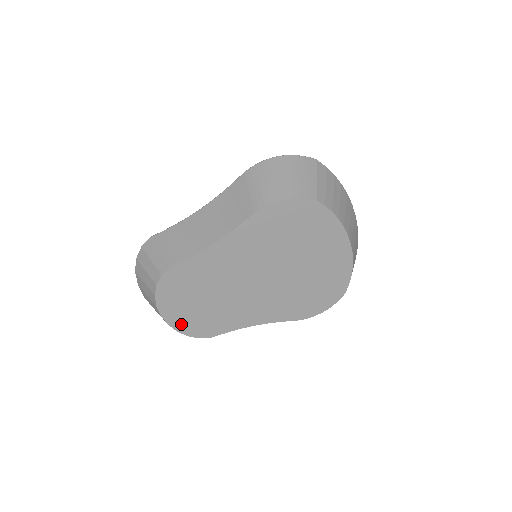
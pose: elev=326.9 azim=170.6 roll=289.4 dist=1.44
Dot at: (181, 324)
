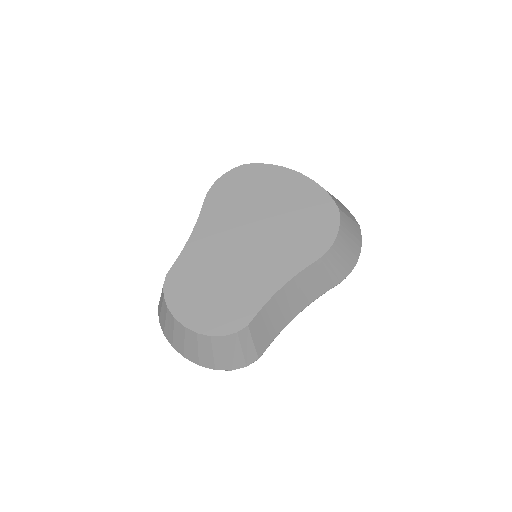
Dot at: (208, 325)
